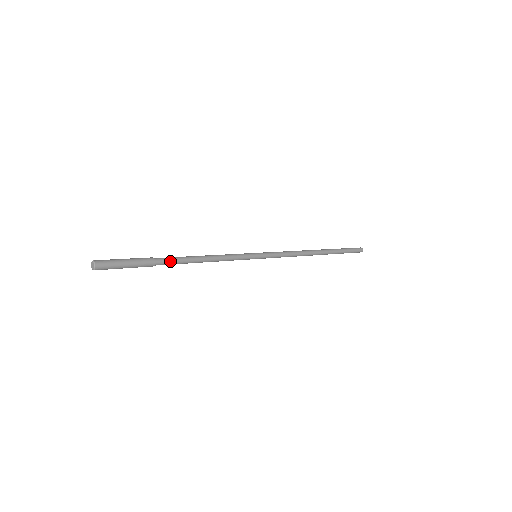
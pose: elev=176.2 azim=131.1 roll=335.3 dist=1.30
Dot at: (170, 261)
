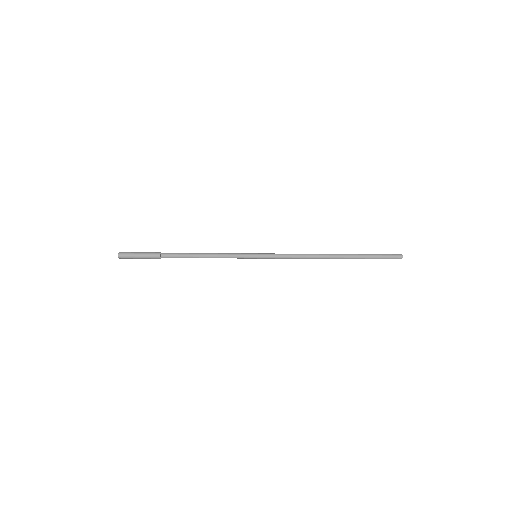
Dot at: (173, 254)
